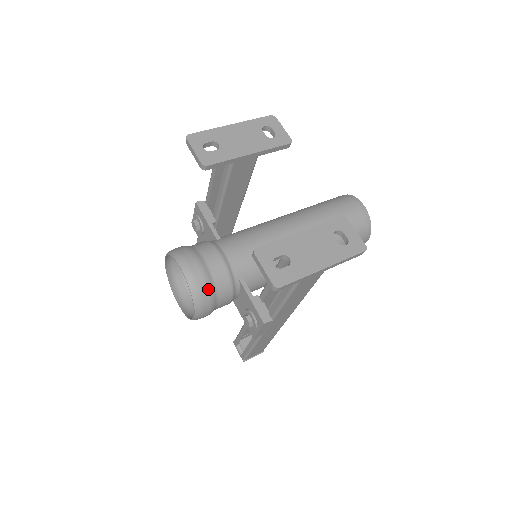
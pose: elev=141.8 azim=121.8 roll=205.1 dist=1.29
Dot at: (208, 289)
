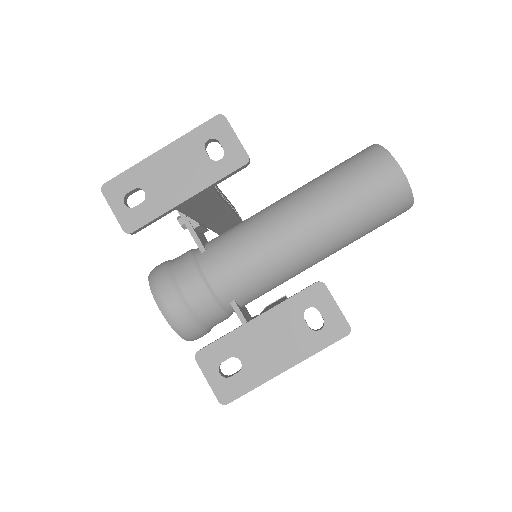
Dot at: (192, 324)
